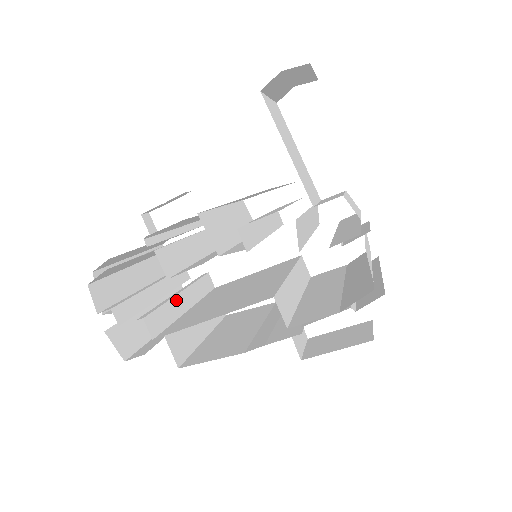
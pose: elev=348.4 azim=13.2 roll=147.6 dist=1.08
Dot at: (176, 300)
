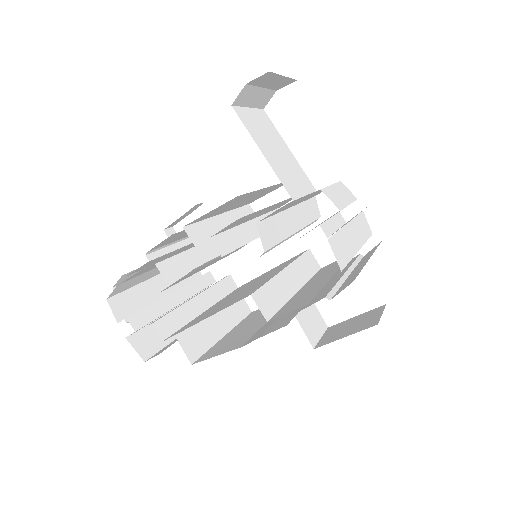
Dot at: (190, 304)
